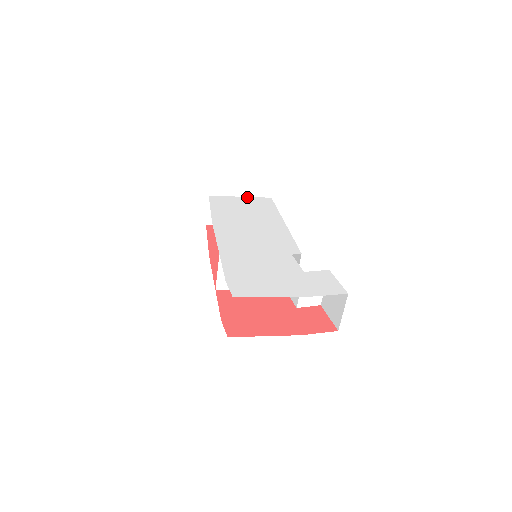
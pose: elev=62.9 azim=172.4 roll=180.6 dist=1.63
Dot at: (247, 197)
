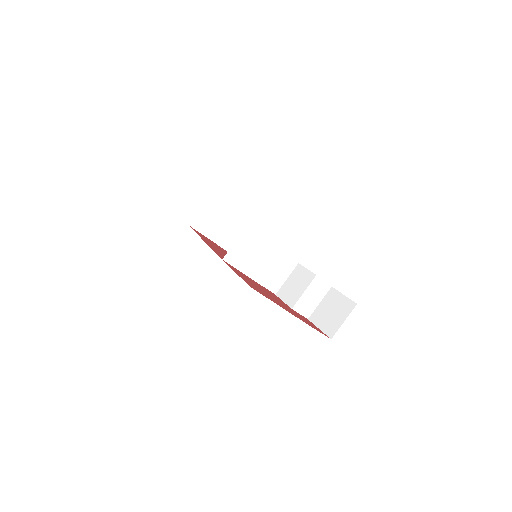
Dot at: occluded
